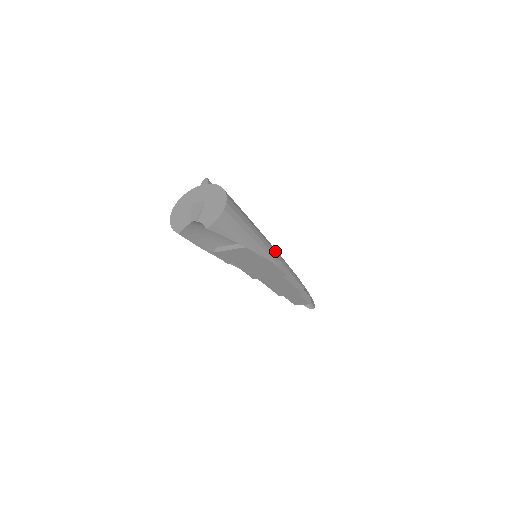
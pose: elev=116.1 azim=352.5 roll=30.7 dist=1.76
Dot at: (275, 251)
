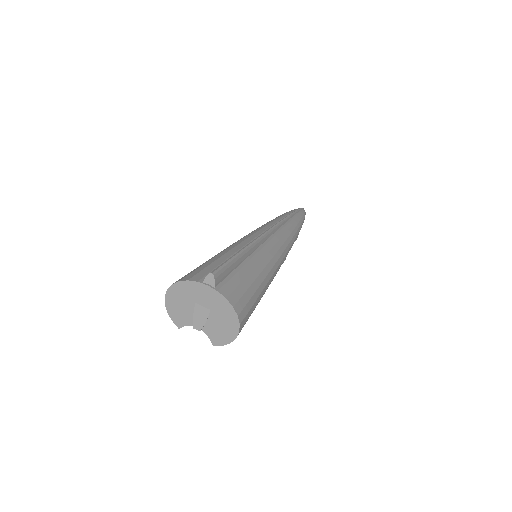
Dot at: (279, 264)
